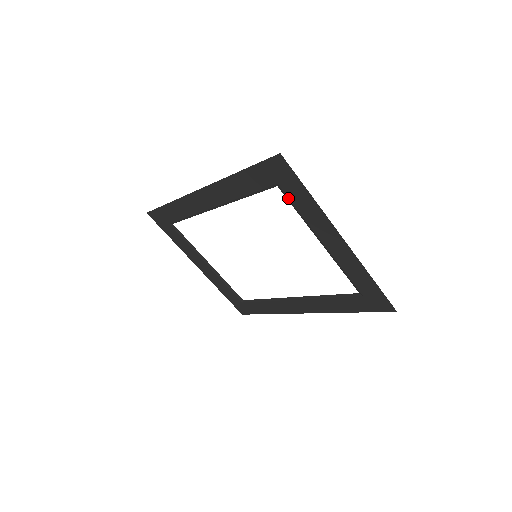
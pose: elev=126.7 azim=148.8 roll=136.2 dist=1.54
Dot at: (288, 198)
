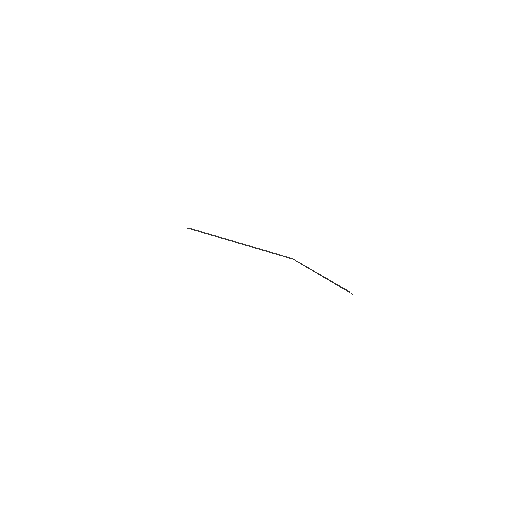
Dot at: occluded
